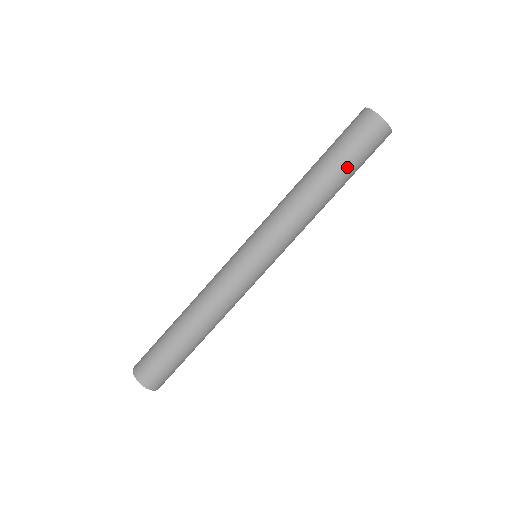
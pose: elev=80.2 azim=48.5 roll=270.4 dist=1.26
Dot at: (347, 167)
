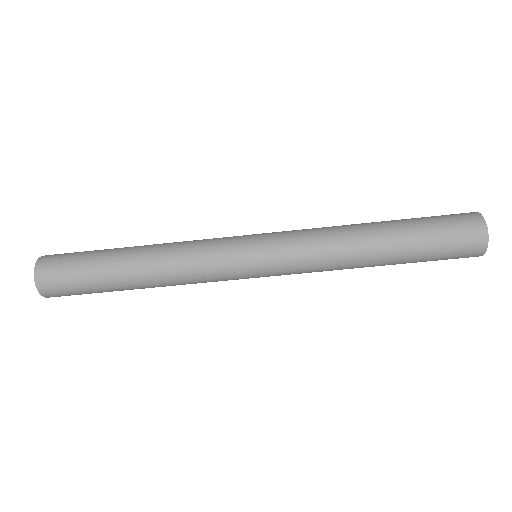
Dot at: (416, 247)
